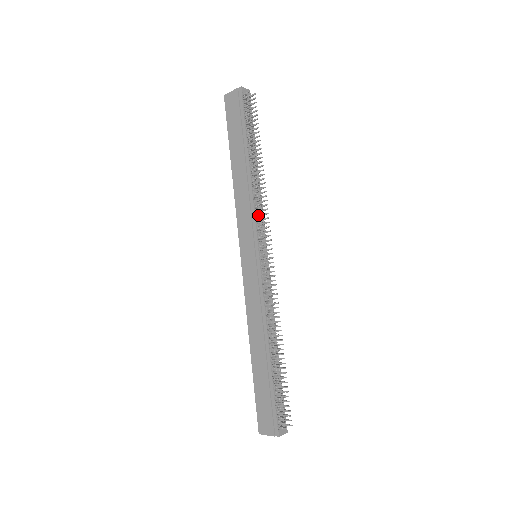
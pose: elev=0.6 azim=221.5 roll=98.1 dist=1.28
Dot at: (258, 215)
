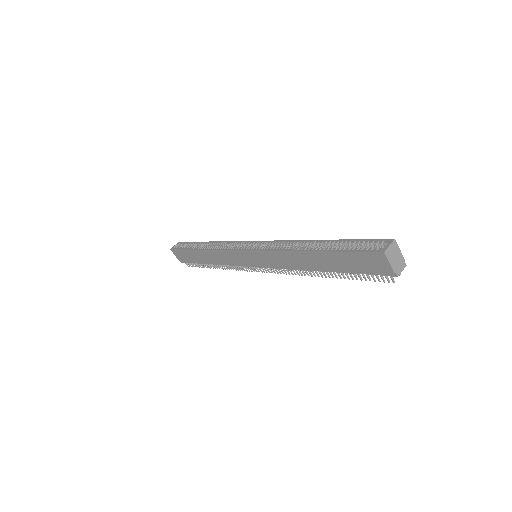
Dot at: occluded
